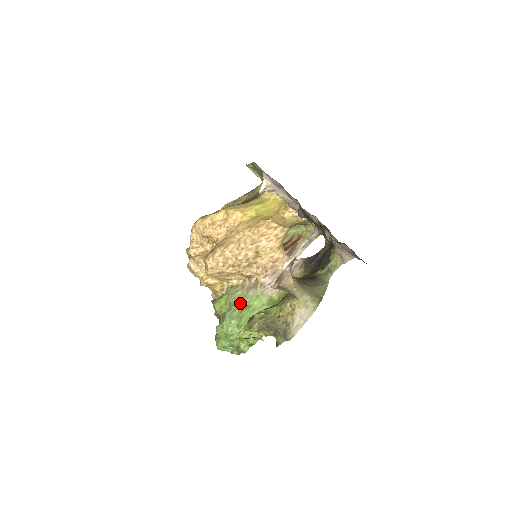
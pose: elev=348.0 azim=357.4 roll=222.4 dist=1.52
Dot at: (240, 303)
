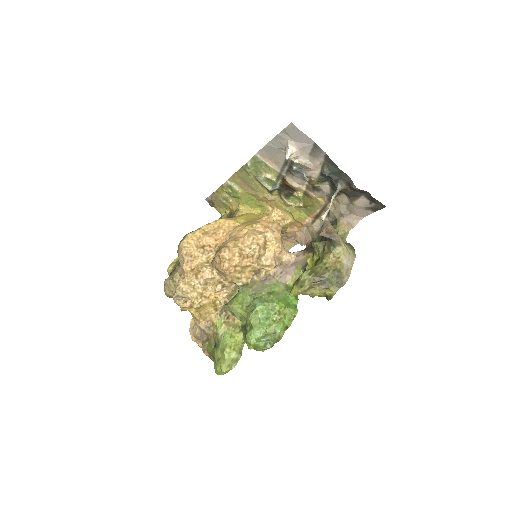
Dot at: (262, 291)
